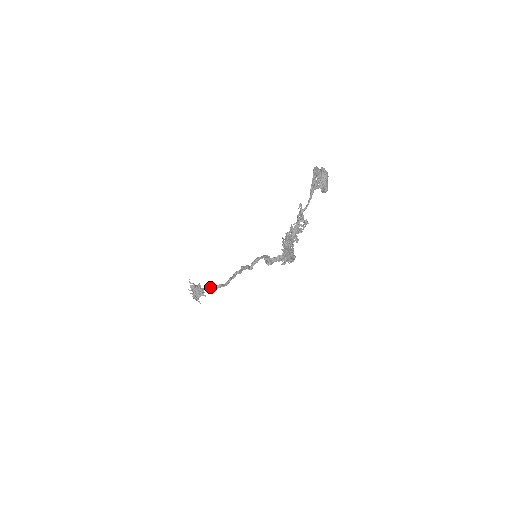
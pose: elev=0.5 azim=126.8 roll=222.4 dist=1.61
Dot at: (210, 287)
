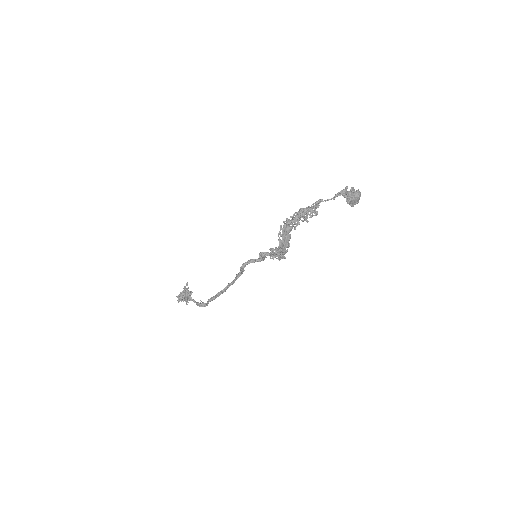
Dot at: (197, 302)
